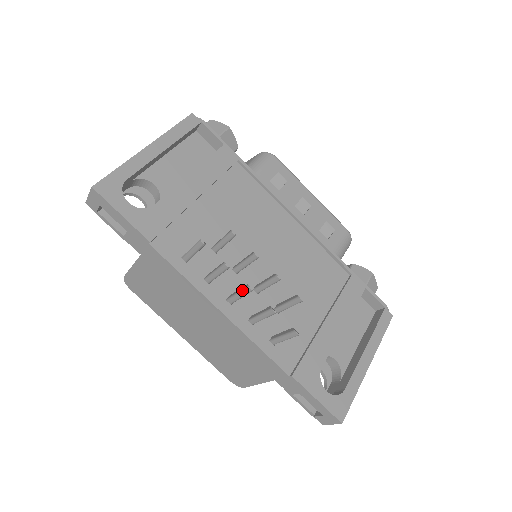
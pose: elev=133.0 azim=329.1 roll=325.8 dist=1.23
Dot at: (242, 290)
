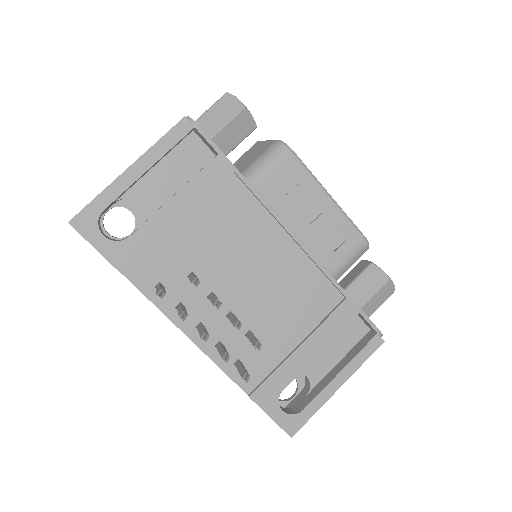
Dot at: occluded
